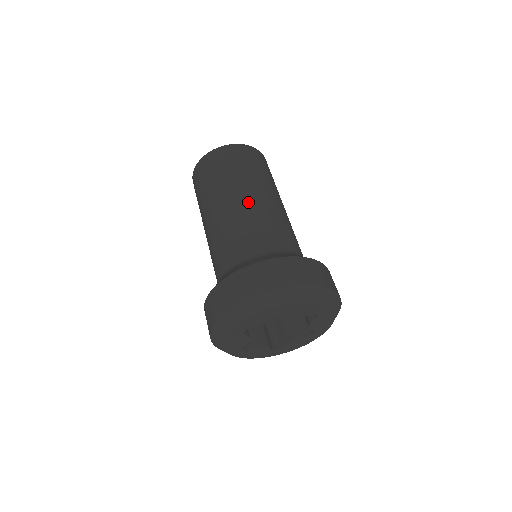
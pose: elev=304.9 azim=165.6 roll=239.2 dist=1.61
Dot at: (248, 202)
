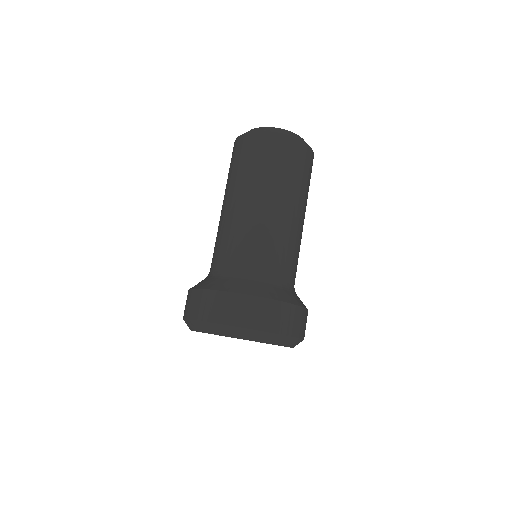
Dot at: (230, 212)
